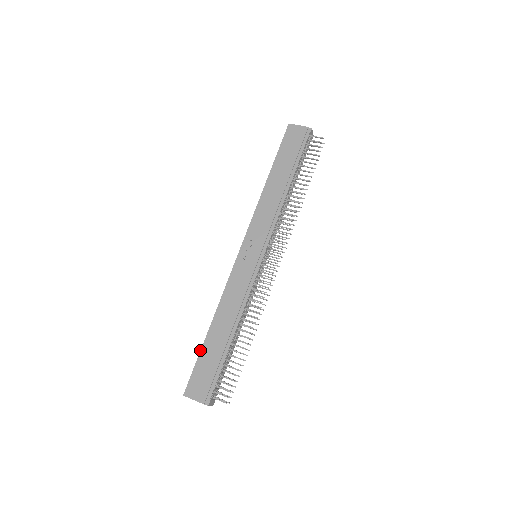
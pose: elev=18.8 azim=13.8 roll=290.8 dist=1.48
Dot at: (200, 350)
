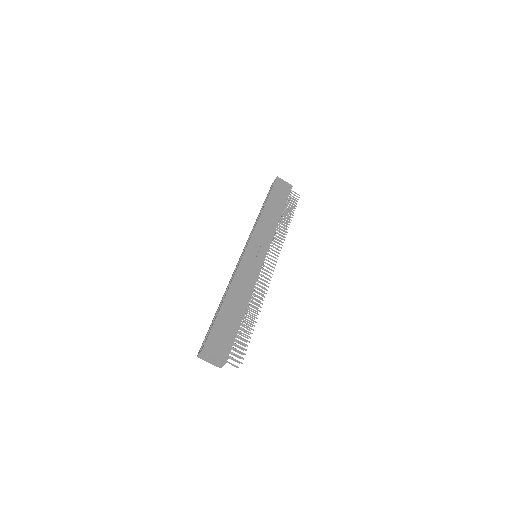
Dot at: (217, 314)
